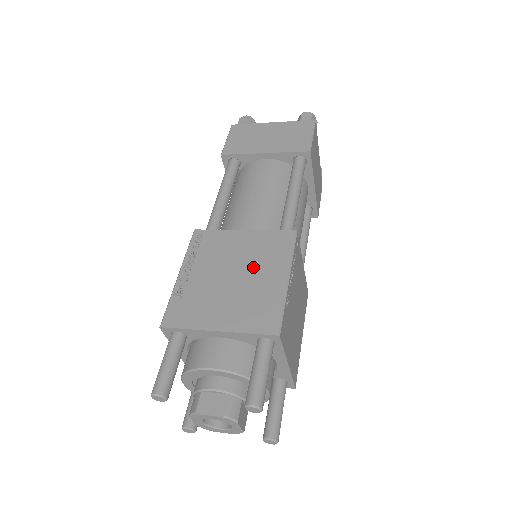
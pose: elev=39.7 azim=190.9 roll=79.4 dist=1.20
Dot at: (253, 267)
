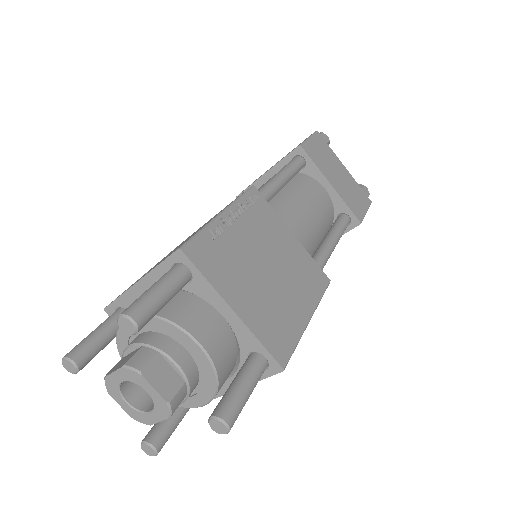
Dot at: (288, 278)
